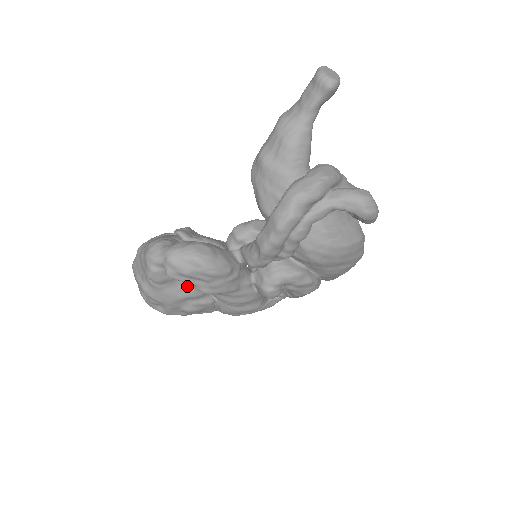
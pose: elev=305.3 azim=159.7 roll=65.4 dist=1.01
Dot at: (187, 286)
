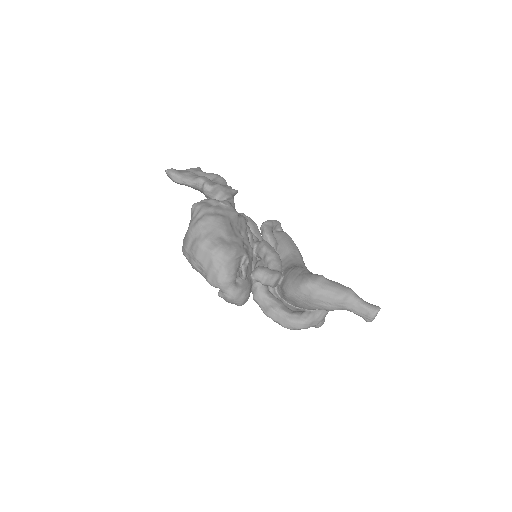
Dot at: occluded
